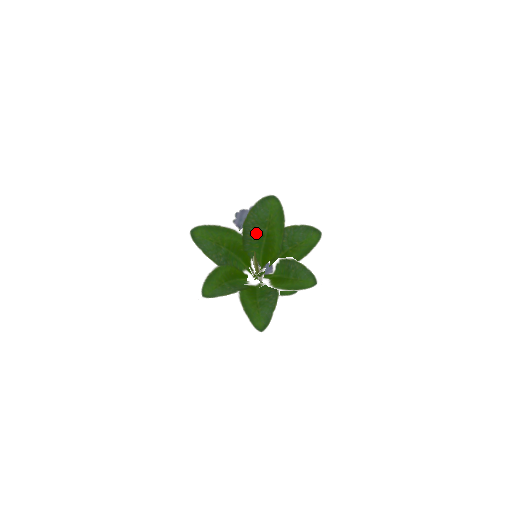
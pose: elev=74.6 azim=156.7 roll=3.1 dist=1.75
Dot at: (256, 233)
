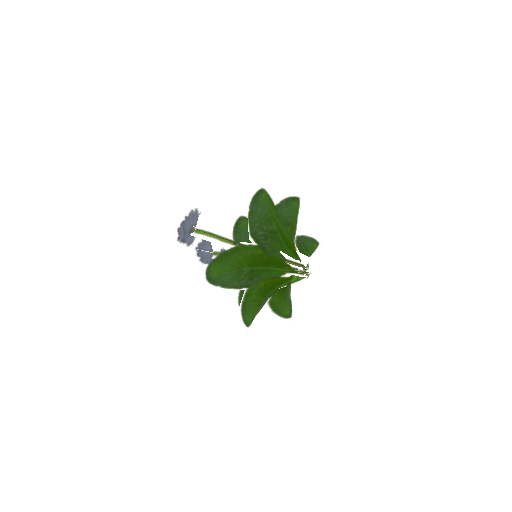
Dot at: (268, 234)
